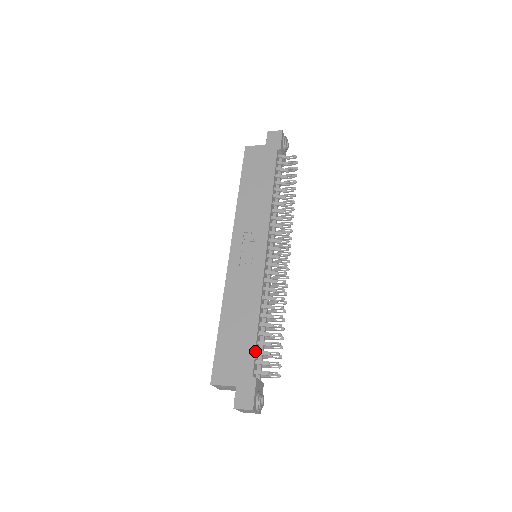
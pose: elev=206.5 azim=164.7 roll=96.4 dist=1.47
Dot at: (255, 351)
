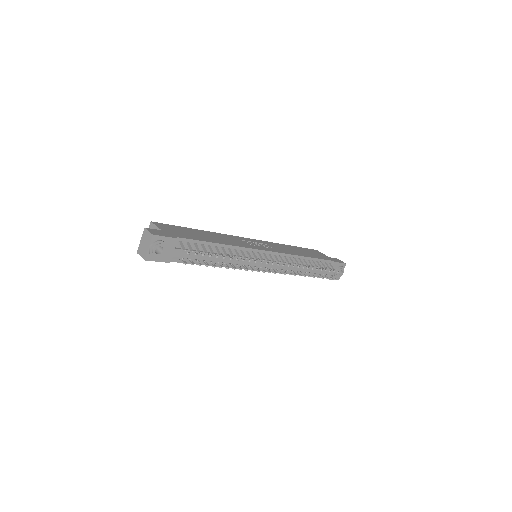
Dot at: (196, 240)
